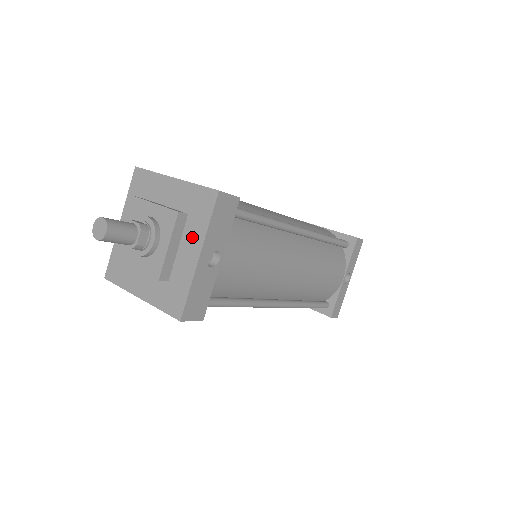
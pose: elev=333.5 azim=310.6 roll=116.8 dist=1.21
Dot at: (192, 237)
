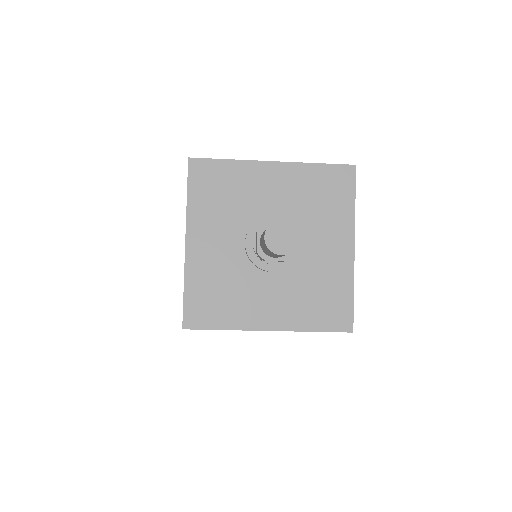
Dot at: (334, 228)
